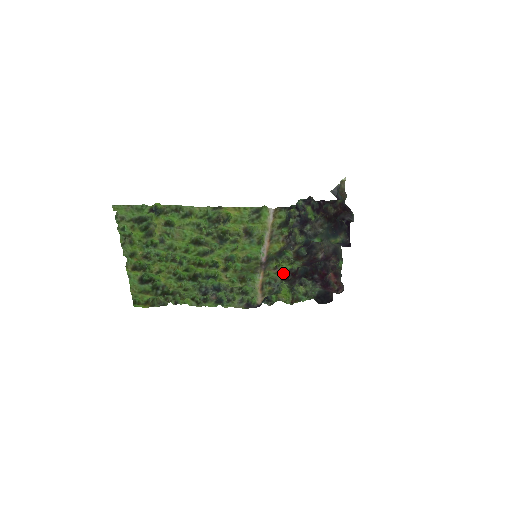
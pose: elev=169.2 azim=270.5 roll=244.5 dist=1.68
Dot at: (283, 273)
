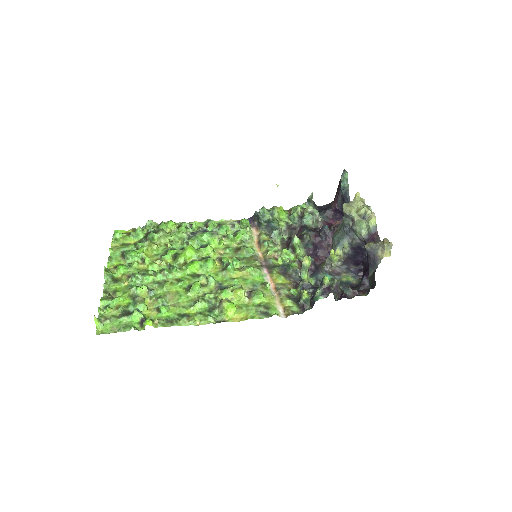
Dot at: (284, 249)
